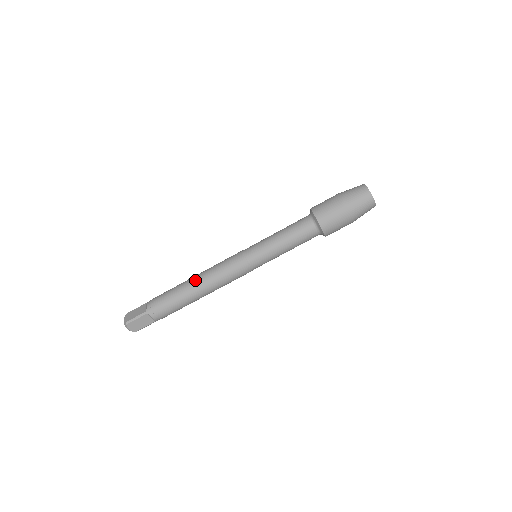
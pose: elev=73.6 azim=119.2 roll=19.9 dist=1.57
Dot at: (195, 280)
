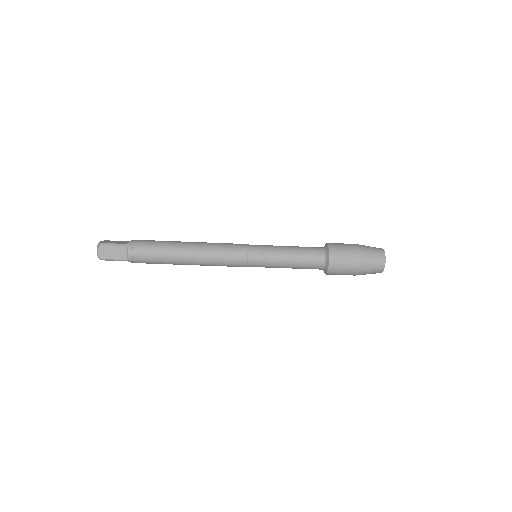
Dot at: (189, 259)
